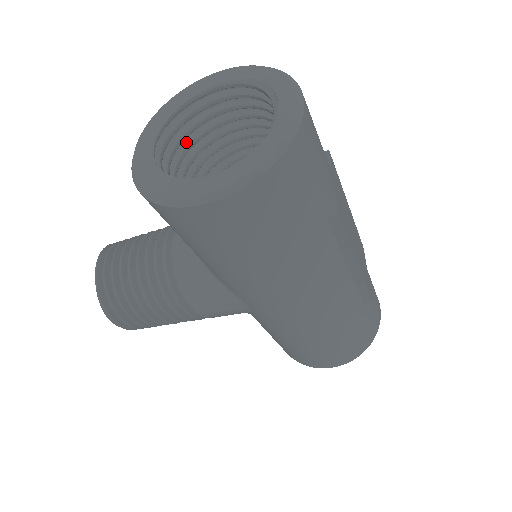
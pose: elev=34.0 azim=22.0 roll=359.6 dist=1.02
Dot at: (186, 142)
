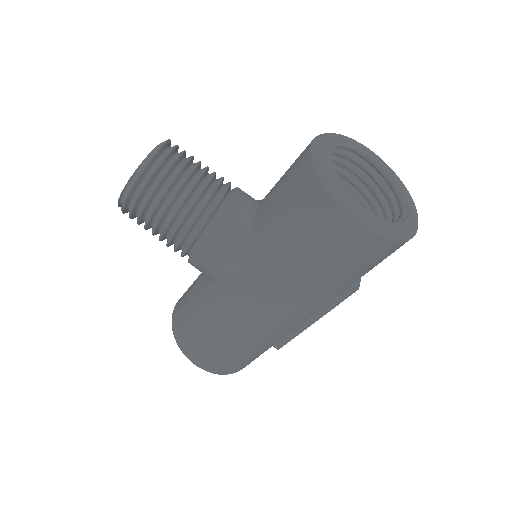
Dot at: occluded
